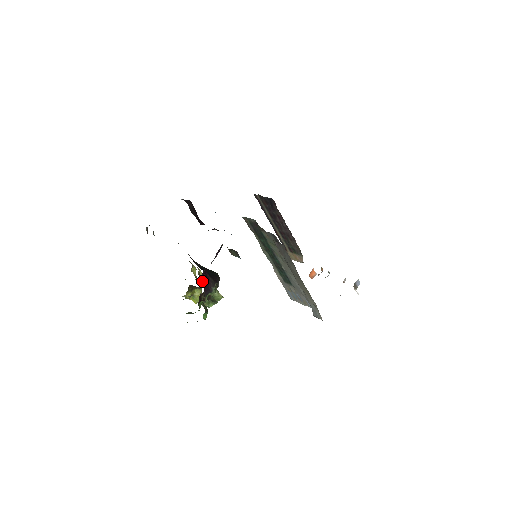
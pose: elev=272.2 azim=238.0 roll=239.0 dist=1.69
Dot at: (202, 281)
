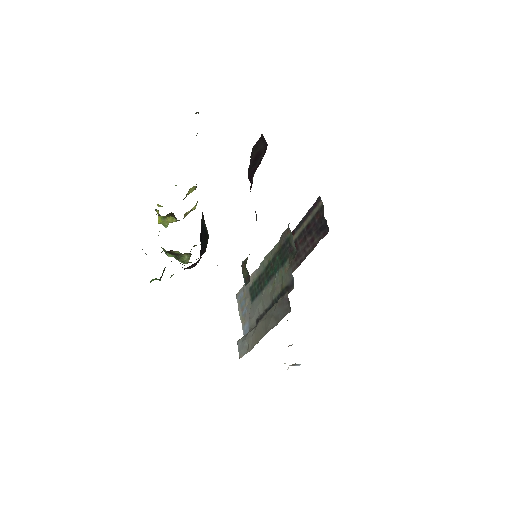
Dot at: occluded
